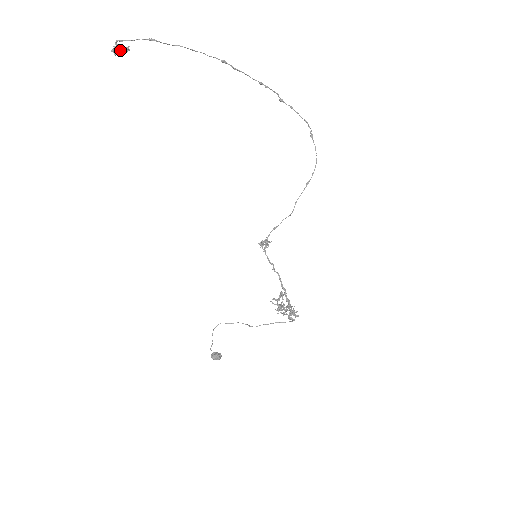
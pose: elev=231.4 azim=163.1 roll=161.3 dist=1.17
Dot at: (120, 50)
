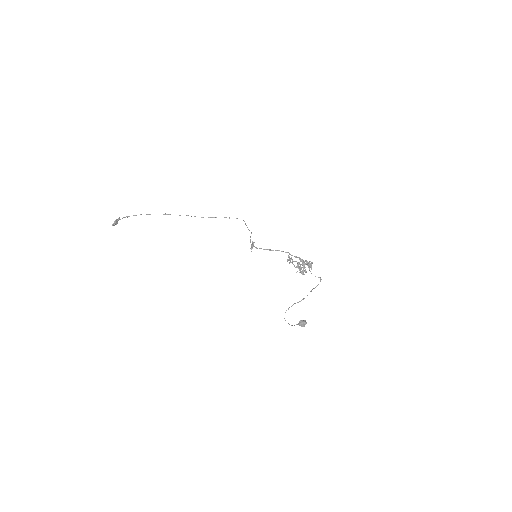
Dot at: (116, 220)
